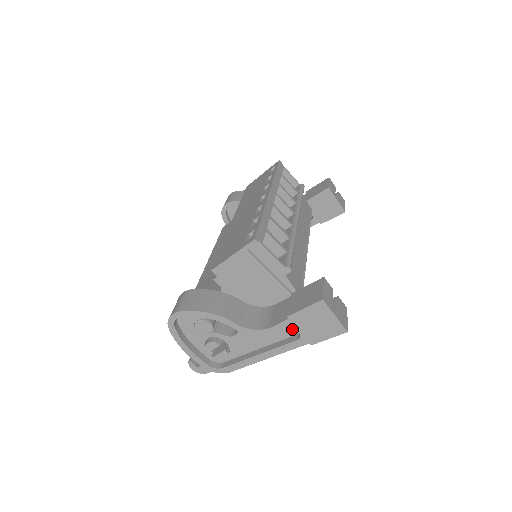
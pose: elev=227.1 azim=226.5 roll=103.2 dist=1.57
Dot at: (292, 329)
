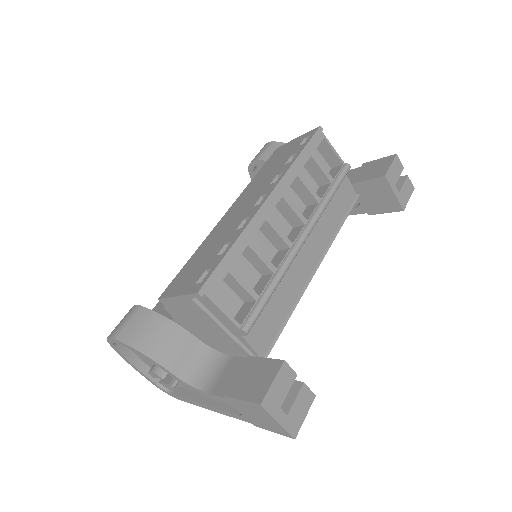
Dot at: occluded
